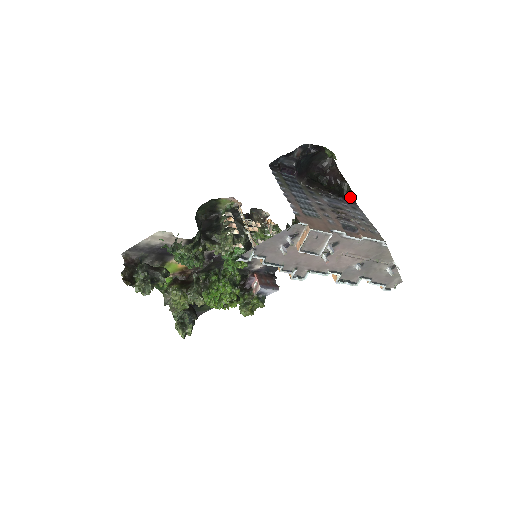
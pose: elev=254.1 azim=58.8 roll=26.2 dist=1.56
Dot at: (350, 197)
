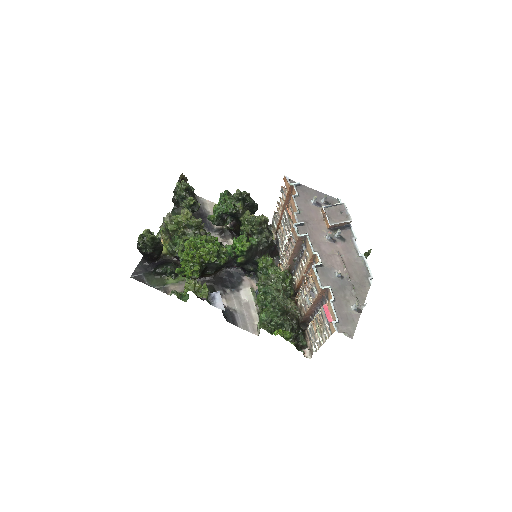
Dot at: occluded
